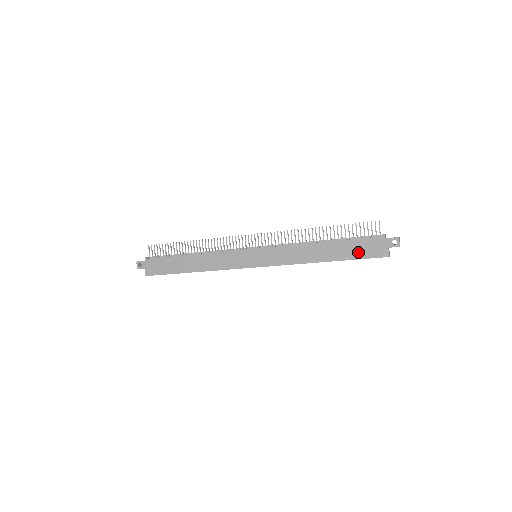
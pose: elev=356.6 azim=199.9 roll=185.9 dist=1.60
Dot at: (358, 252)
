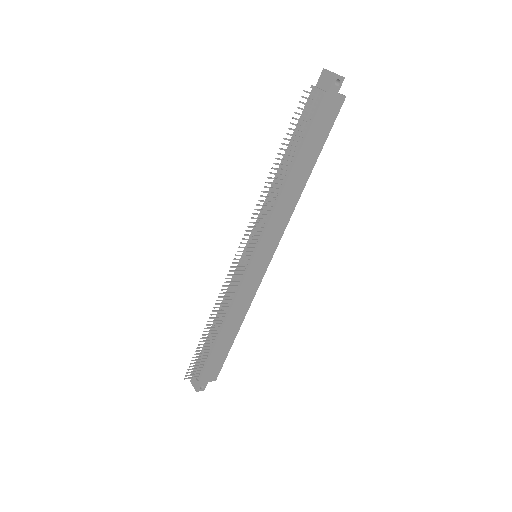
Dot at: (322, 134)
